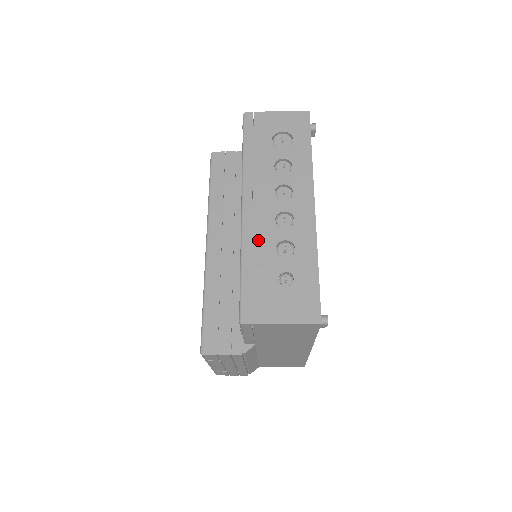
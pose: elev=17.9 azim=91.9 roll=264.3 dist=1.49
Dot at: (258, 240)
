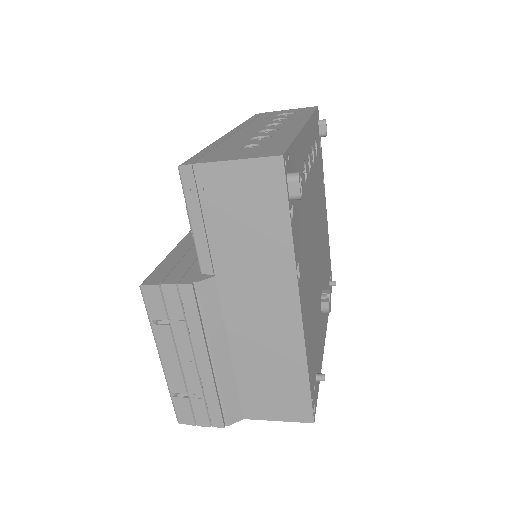
Dot at: (232, 139)
